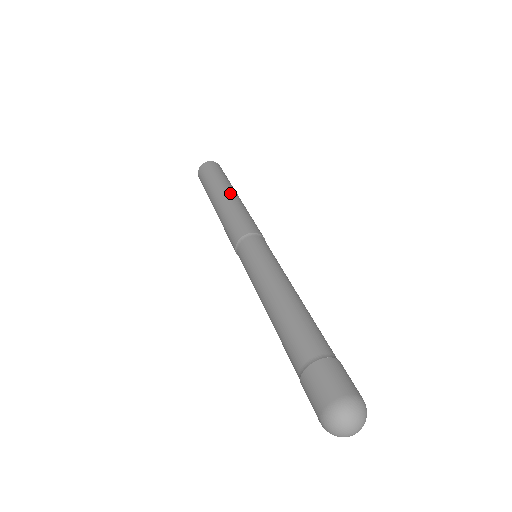
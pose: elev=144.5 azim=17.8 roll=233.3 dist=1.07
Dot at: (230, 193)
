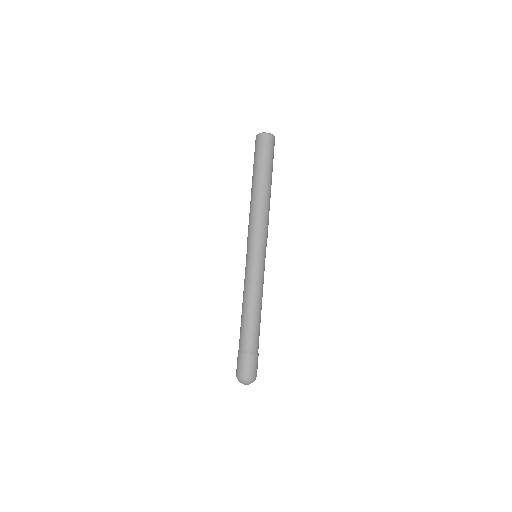
Dot at: (264, 190)
